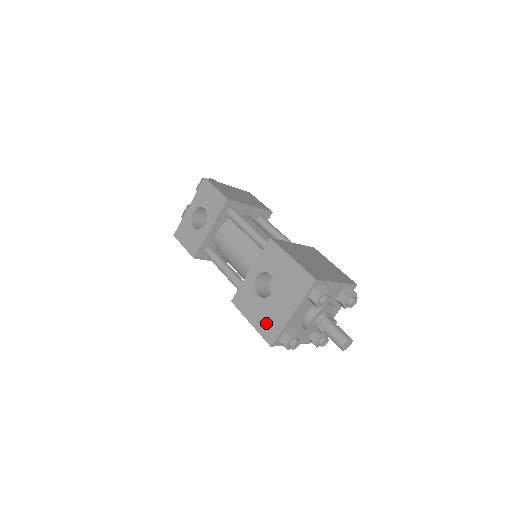
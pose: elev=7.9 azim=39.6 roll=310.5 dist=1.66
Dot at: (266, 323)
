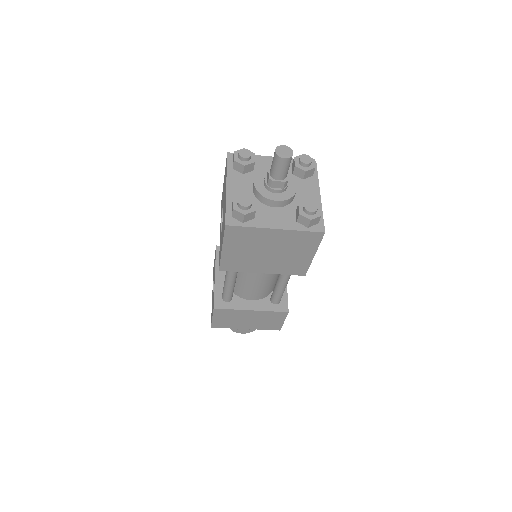
Dot at: (223, 225)
